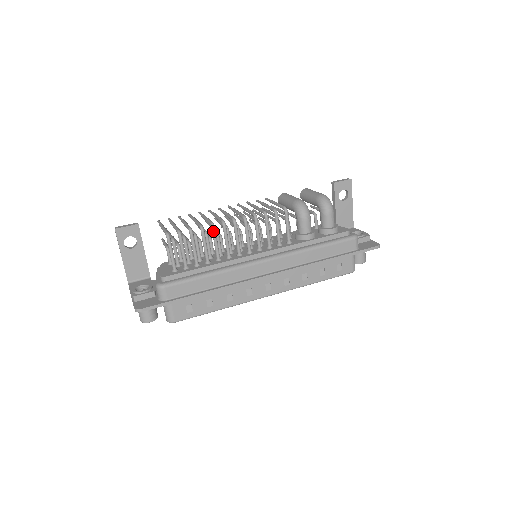
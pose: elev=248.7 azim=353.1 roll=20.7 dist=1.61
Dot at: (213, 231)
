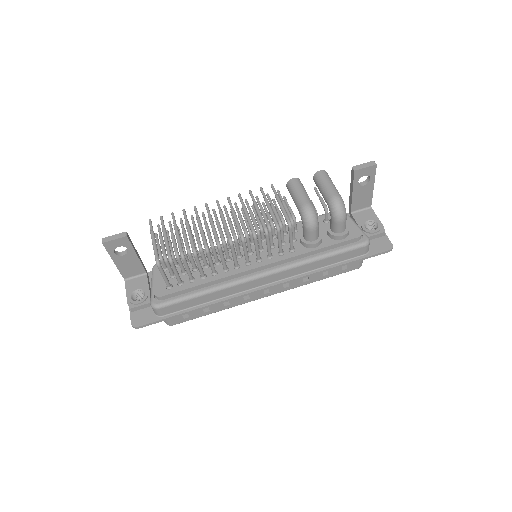
Dot at: (207, 254)
